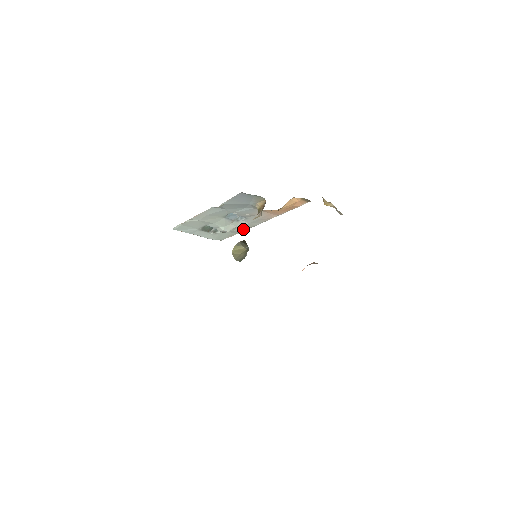
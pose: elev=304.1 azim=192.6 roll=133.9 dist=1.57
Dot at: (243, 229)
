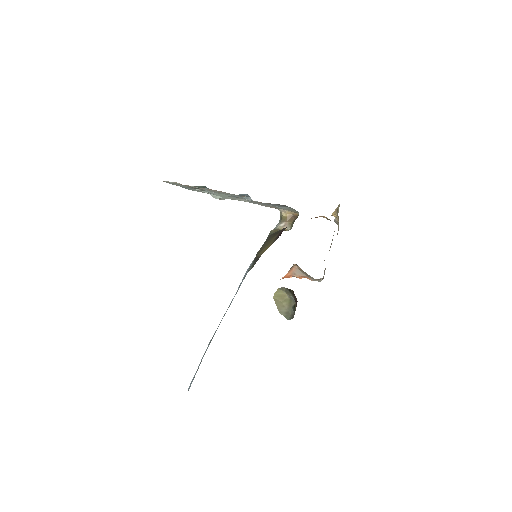
Dot at: occluded
